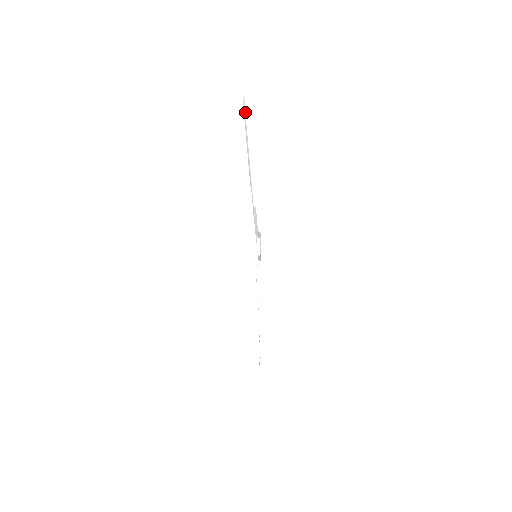
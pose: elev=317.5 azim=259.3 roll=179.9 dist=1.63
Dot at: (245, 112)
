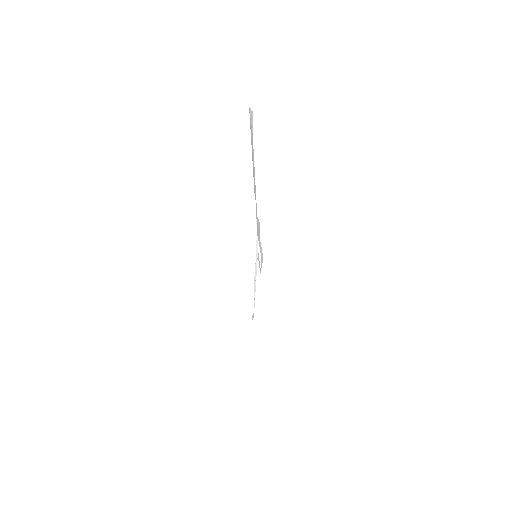
Dot at: (252, 130)
